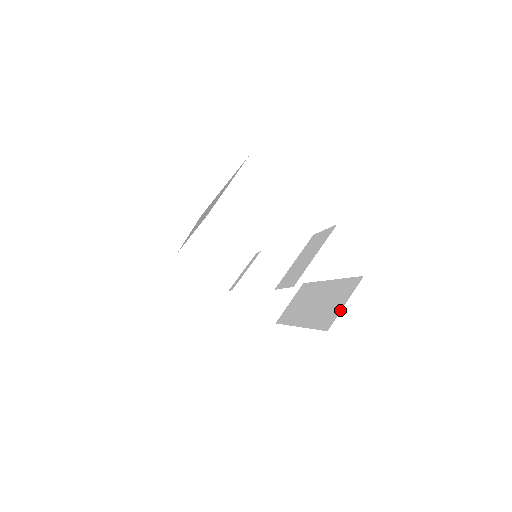
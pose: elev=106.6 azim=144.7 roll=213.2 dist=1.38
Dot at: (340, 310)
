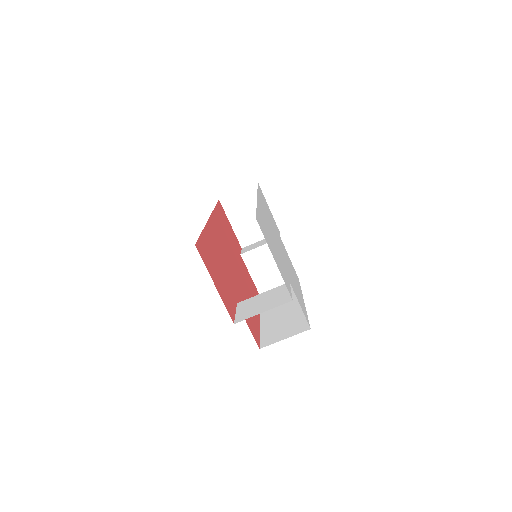
Dot at: (278, 341)
